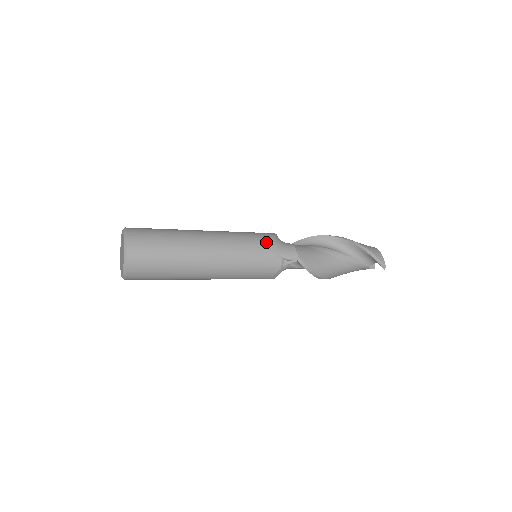
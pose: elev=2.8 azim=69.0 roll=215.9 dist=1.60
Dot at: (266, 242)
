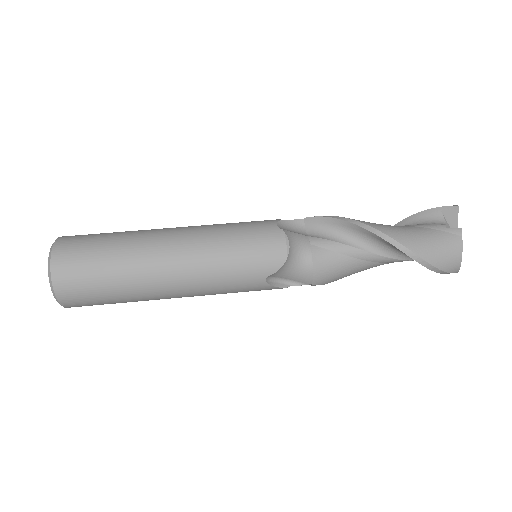
Dot at: (264, 278)
